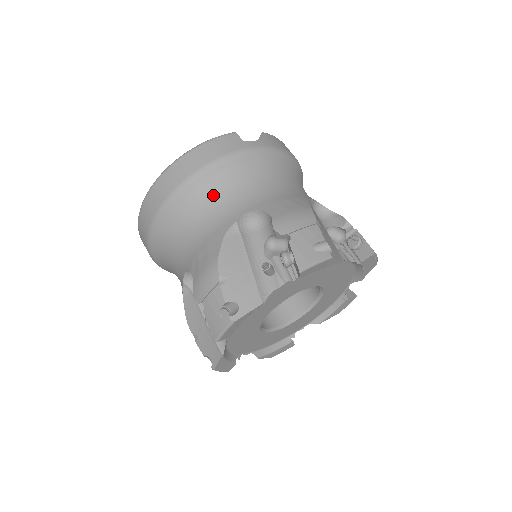
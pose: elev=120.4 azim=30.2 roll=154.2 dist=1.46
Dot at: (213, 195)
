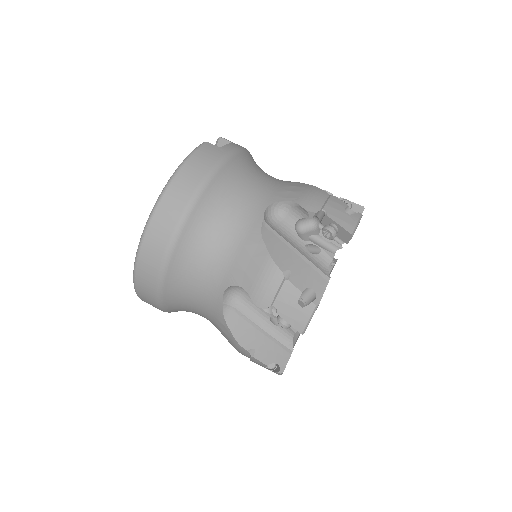
Dot at: (223, 205)
